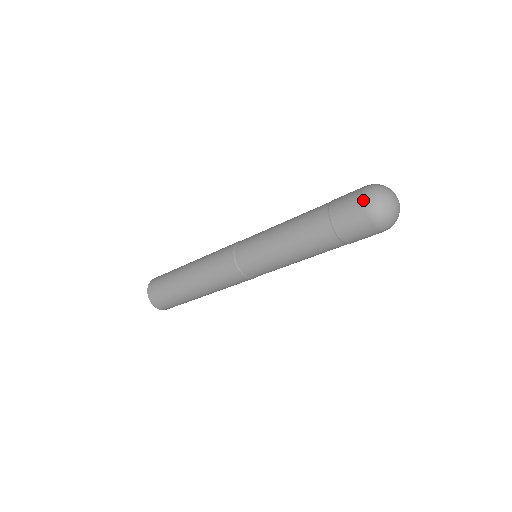
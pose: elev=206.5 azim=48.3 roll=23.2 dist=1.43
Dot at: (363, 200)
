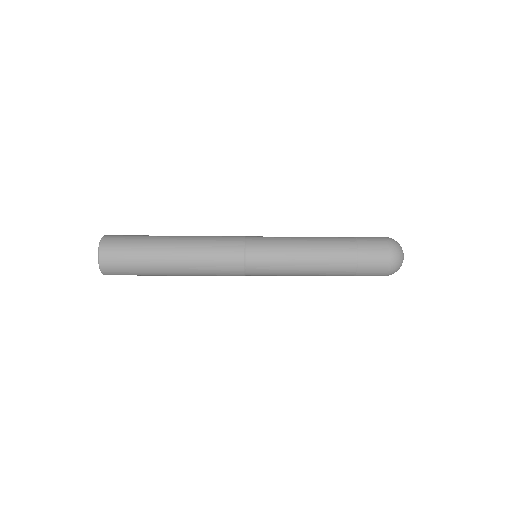
Dot at: (390, 251)
